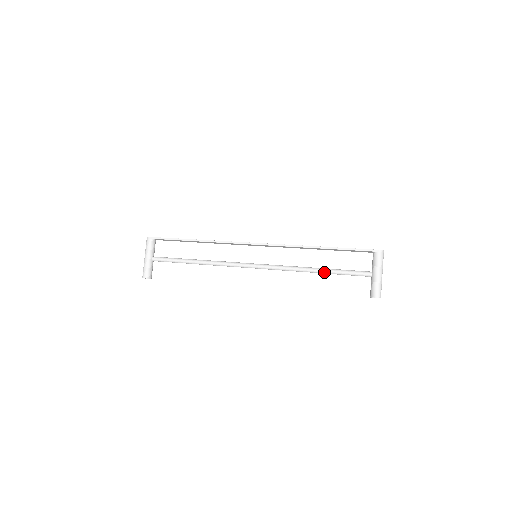
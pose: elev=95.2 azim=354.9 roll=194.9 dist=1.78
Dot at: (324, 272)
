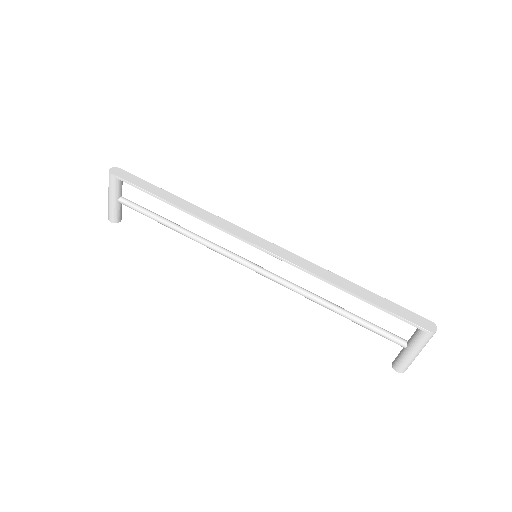
Dot at: occluded
